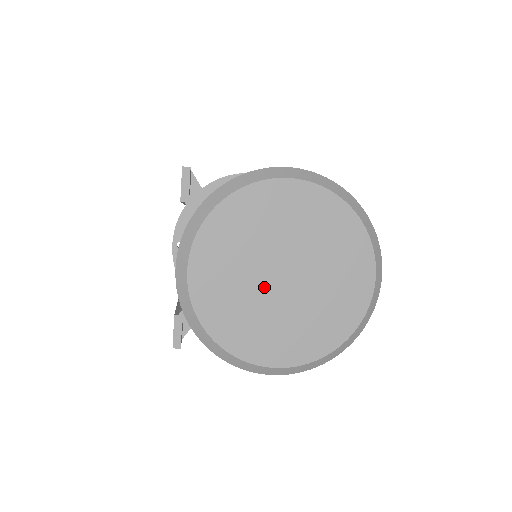
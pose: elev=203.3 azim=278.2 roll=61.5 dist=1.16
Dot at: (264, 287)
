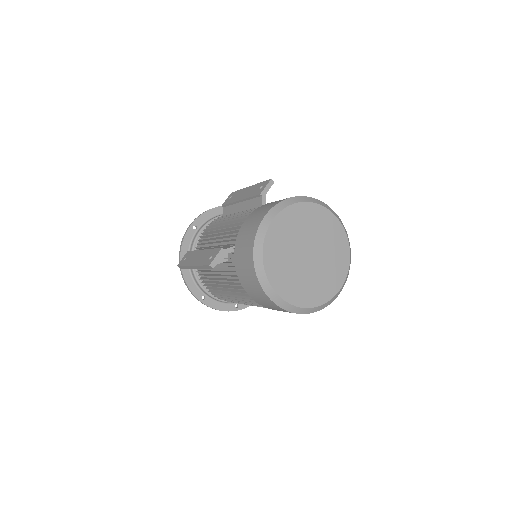
Dot at: (298, 254)
